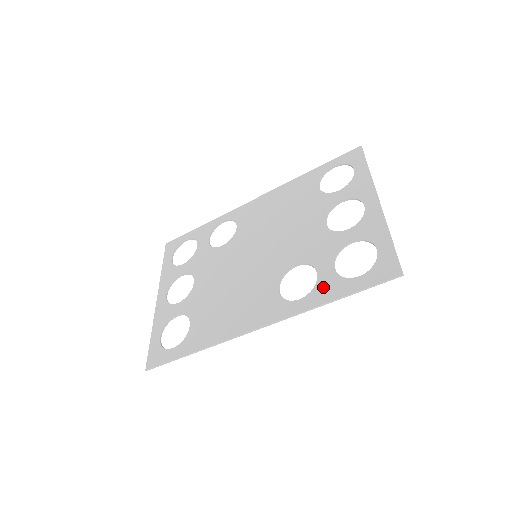
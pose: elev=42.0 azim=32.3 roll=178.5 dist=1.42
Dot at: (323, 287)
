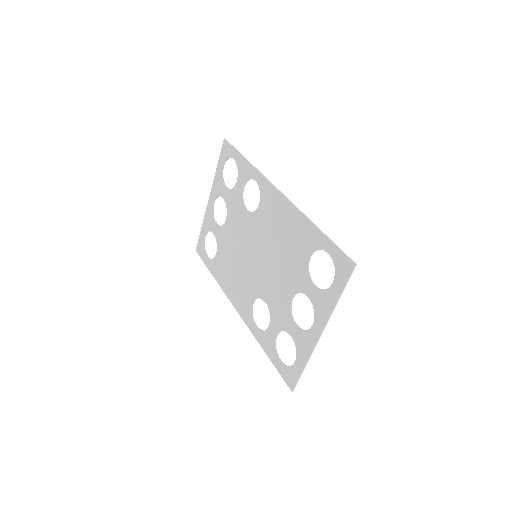
Dot at: (266, 338)
